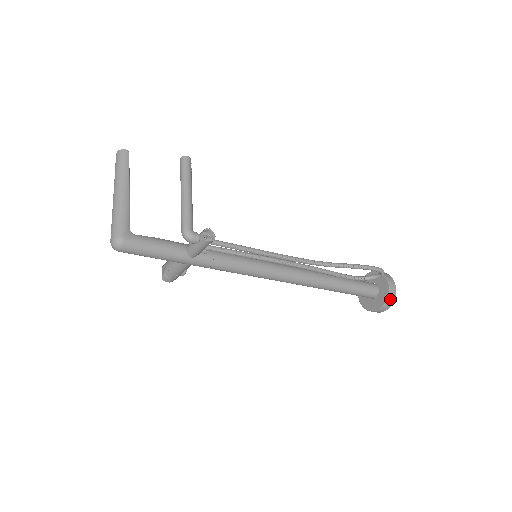
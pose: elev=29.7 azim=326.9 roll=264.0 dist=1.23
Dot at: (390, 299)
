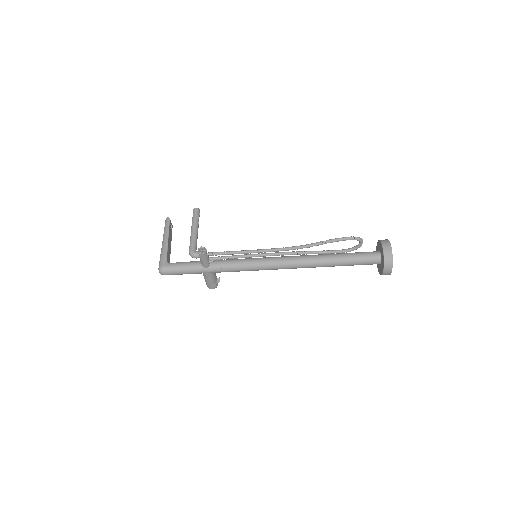
Dot at: (387, 260)
